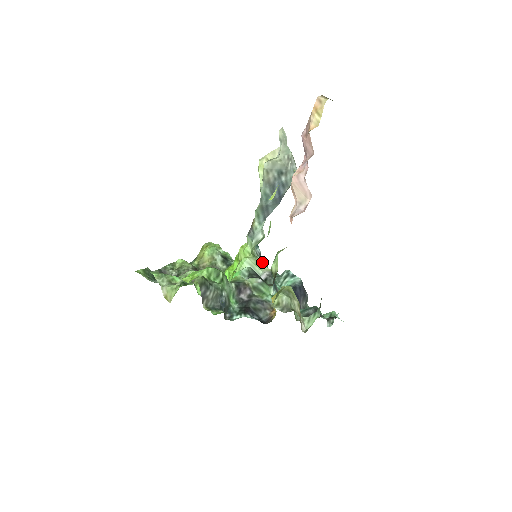
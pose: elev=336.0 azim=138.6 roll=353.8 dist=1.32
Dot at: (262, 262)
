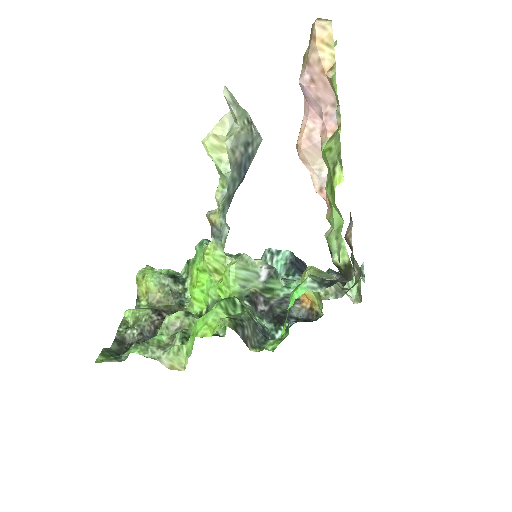
Dot at: (249, 258)
